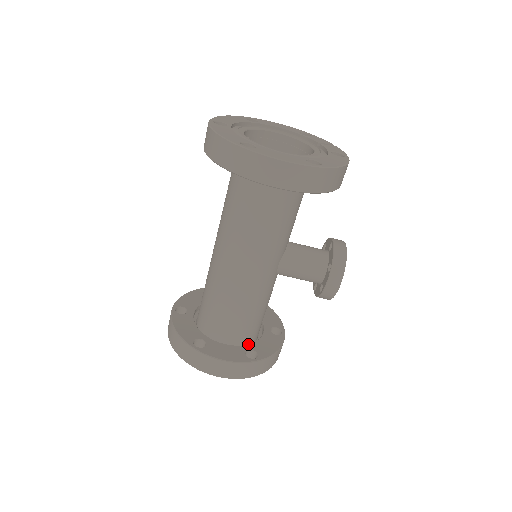
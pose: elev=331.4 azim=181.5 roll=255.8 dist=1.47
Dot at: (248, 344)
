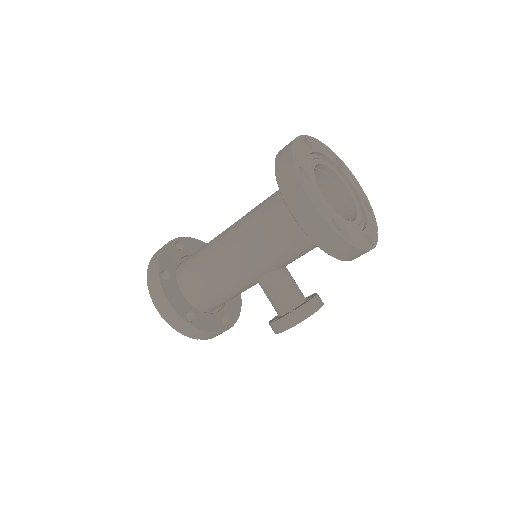
Dot at: occluded
